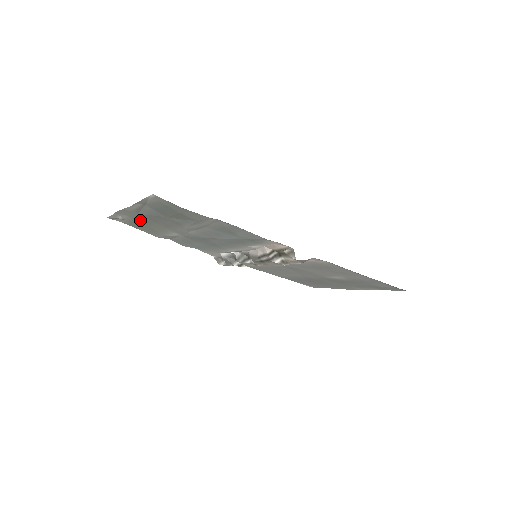
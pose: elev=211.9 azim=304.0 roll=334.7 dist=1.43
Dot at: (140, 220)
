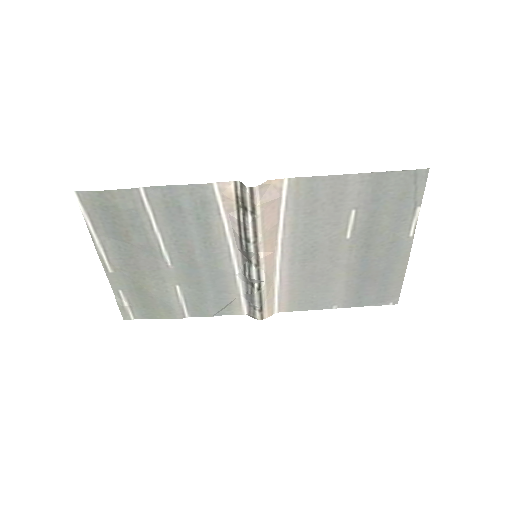
Dot at: (135, 287)
